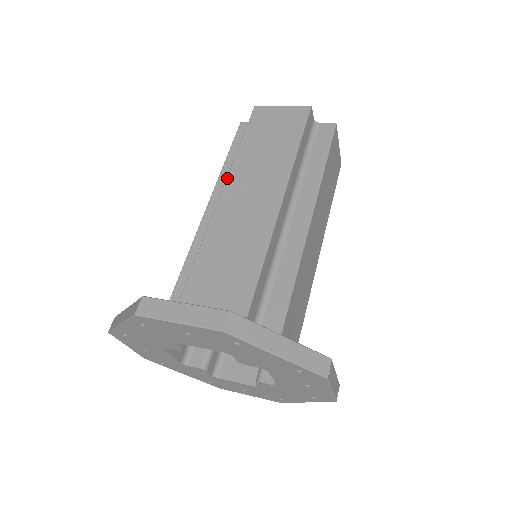
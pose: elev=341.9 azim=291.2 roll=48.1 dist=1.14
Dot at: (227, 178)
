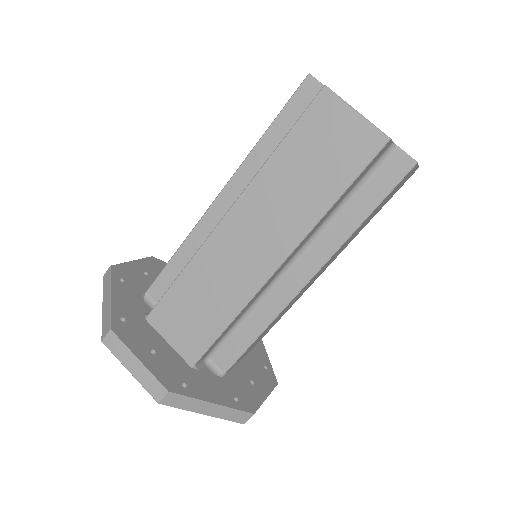
Dot at: (243, 193)
